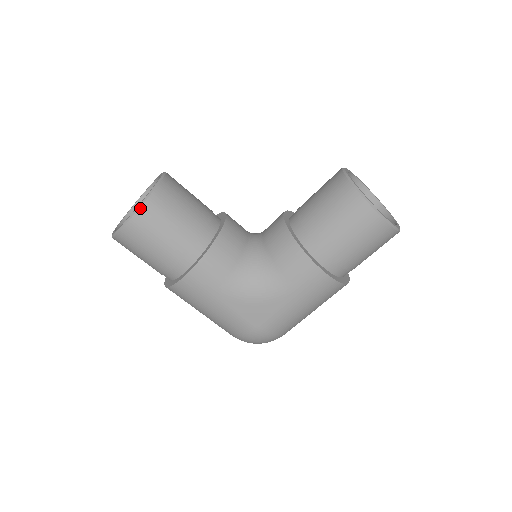
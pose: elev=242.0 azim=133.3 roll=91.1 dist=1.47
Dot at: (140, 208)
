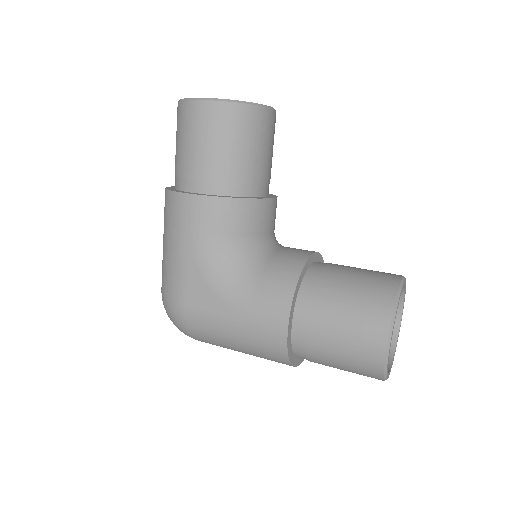
Dot at: (224, 102)
